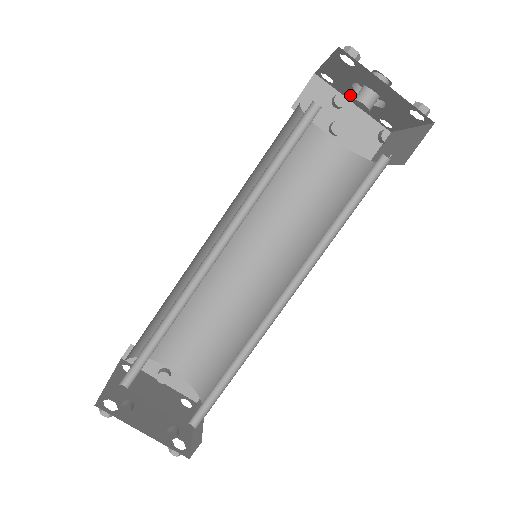
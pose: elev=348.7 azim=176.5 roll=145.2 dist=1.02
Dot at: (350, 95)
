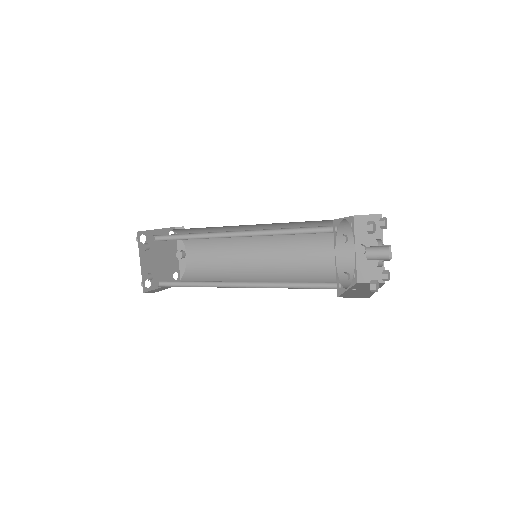
Dot at: occluded
